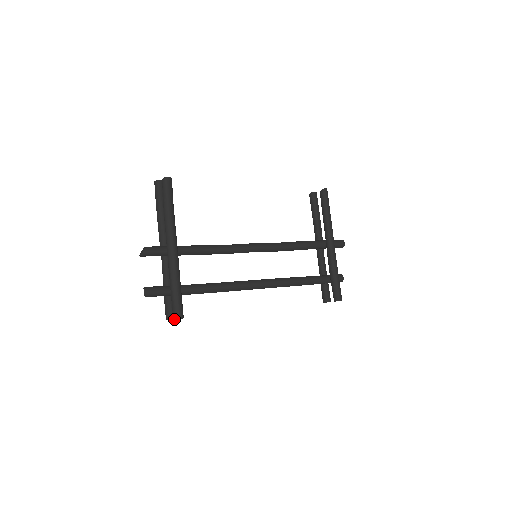
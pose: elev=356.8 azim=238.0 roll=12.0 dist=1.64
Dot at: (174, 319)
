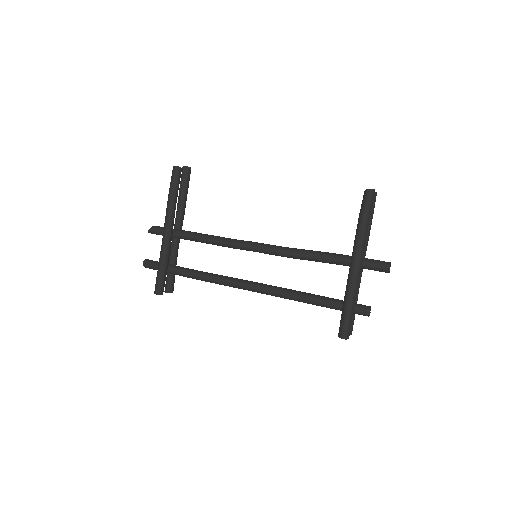
Dot at: occluded
